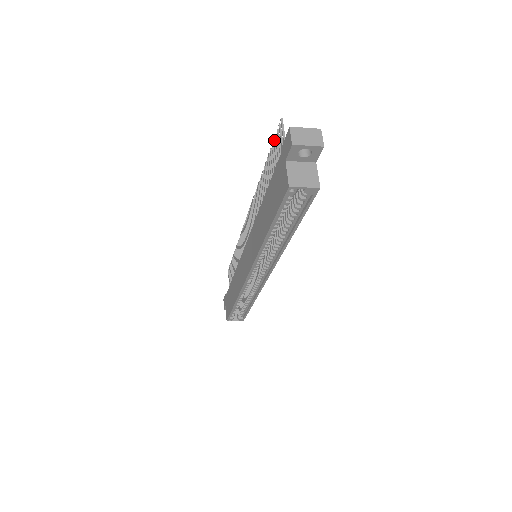
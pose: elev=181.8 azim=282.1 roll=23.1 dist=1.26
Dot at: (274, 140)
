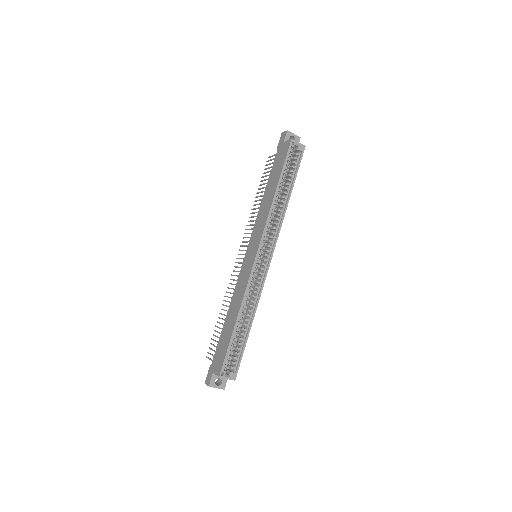
Dot at: (263, 173)
